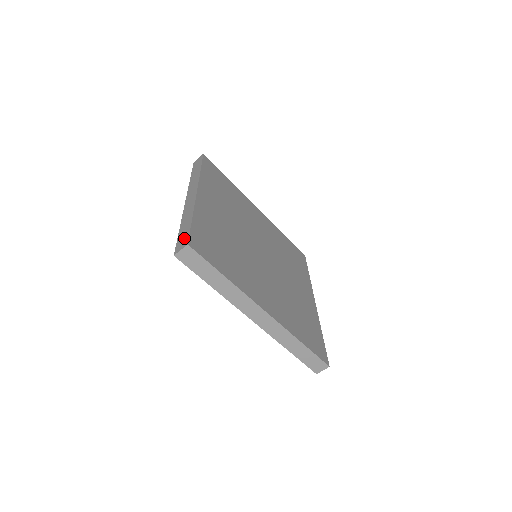
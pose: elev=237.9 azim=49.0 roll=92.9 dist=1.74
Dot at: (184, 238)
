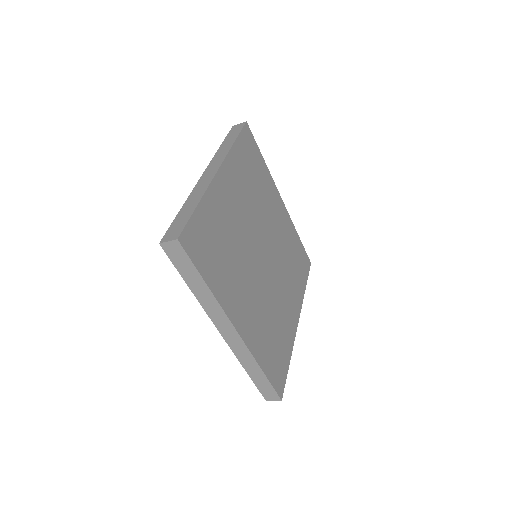
Dot at: (178, 227)
